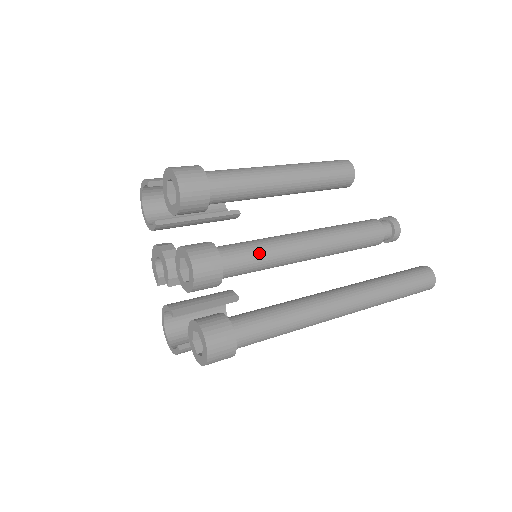
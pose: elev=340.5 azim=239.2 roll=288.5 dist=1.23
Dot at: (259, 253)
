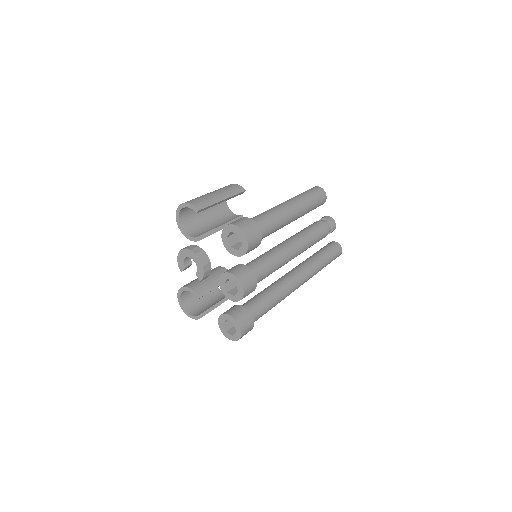
Dot at: (272, 269)
